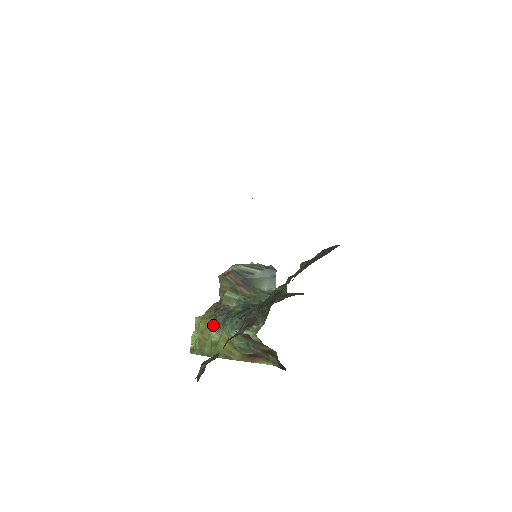
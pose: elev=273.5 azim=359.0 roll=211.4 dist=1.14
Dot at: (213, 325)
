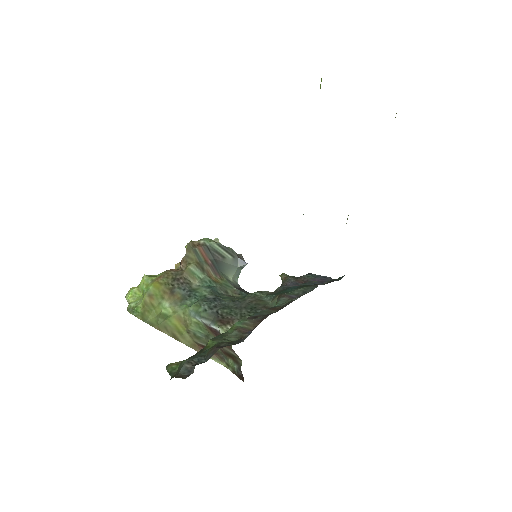
Dot at: (168, 295)
